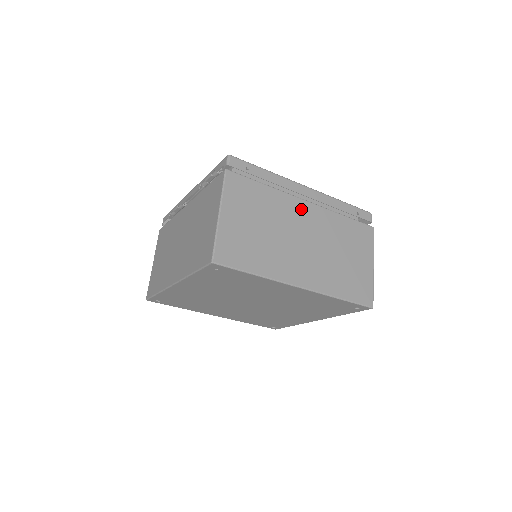
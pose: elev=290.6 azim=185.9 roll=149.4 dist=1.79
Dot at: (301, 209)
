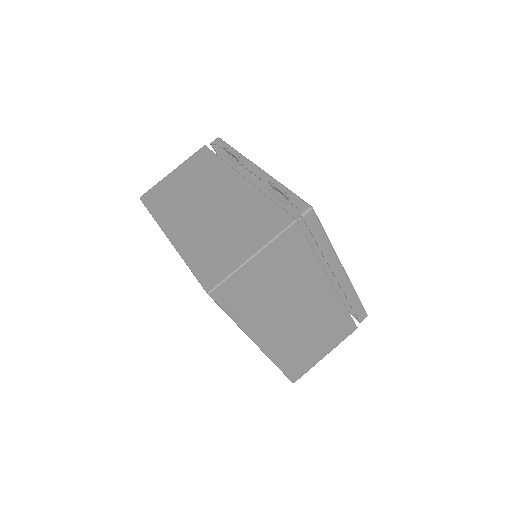
Dot at: (320, 287)
